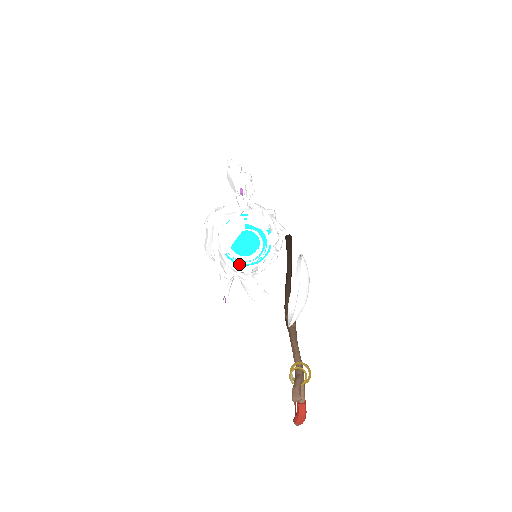
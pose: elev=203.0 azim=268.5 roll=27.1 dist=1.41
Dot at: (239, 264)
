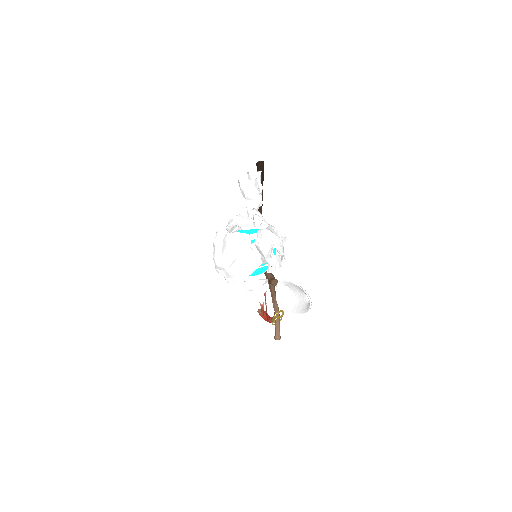
Dot at: occluded
